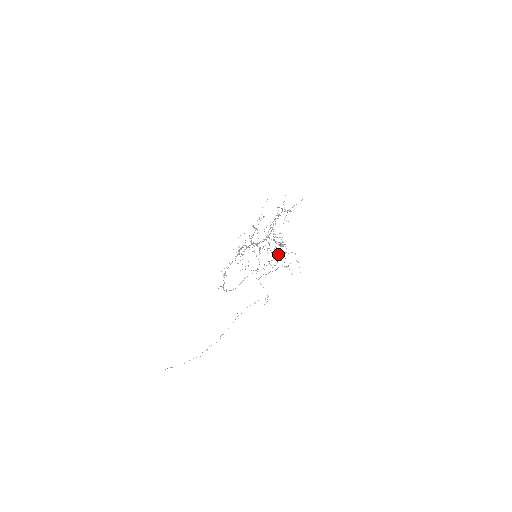
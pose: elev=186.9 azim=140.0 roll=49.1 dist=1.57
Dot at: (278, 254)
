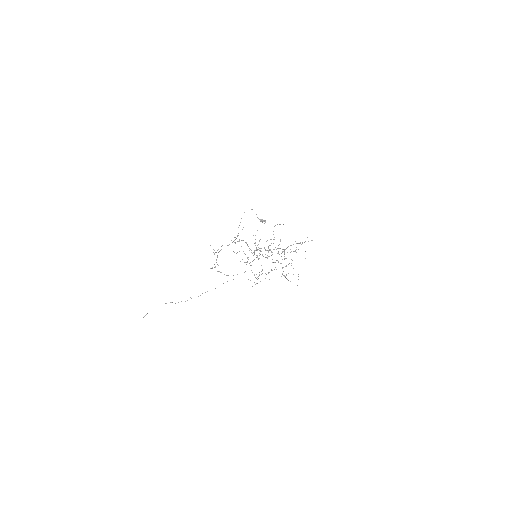
Dot at: occluded
